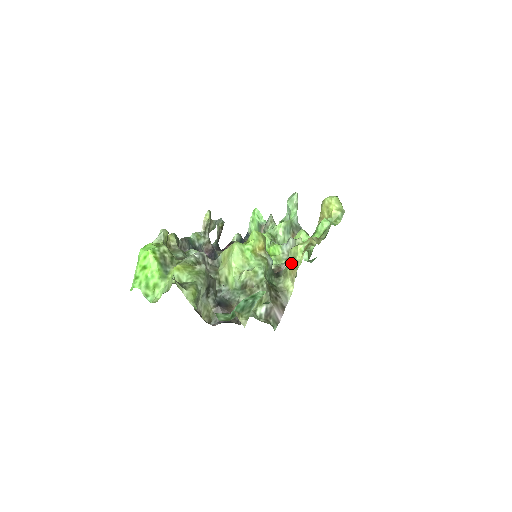
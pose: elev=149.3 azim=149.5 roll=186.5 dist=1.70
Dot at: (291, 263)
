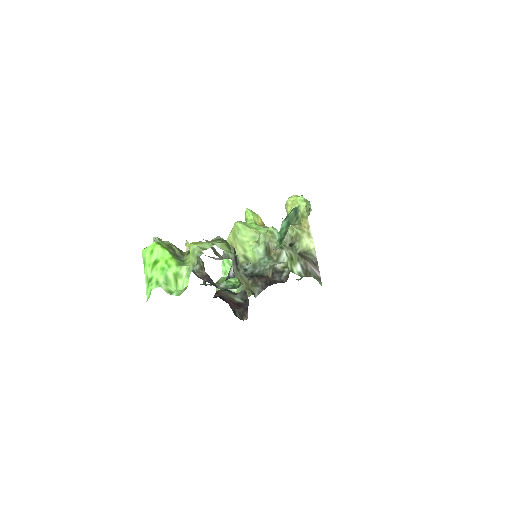
Dot at: occluded
